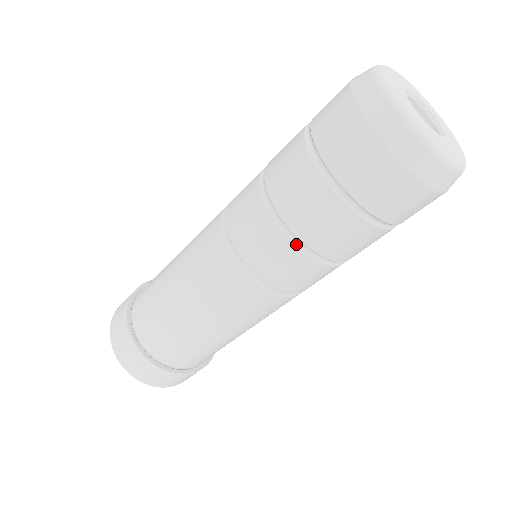
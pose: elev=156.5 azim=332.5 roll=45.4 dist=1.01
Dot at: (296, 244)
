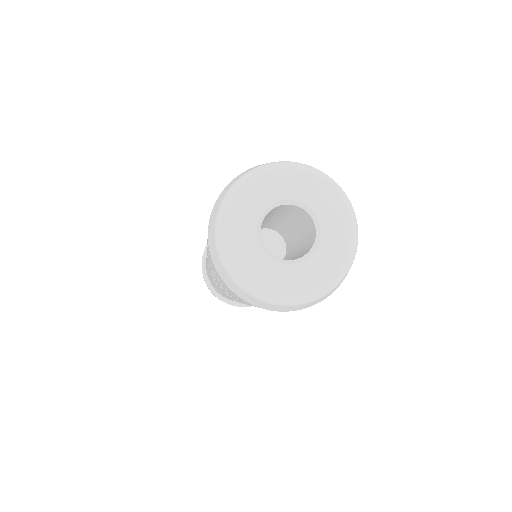
Dot at: occluded
